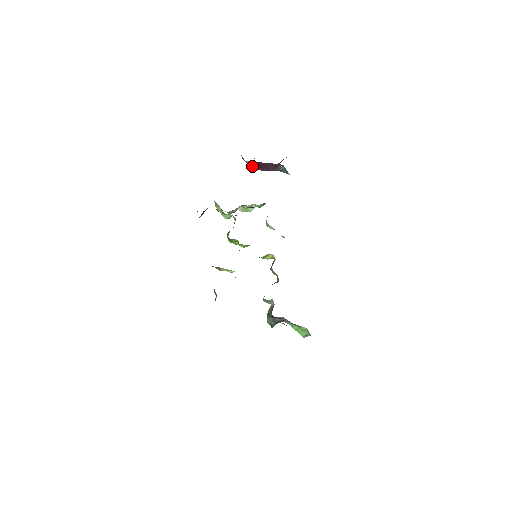
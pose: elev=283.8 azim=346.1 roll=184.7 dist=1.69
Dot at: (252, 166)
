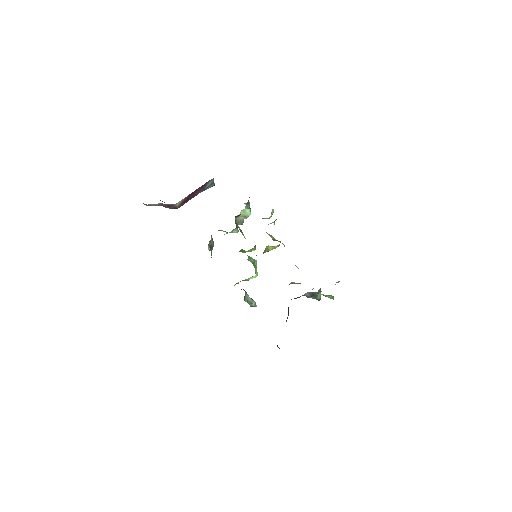
Dot at: occluded
